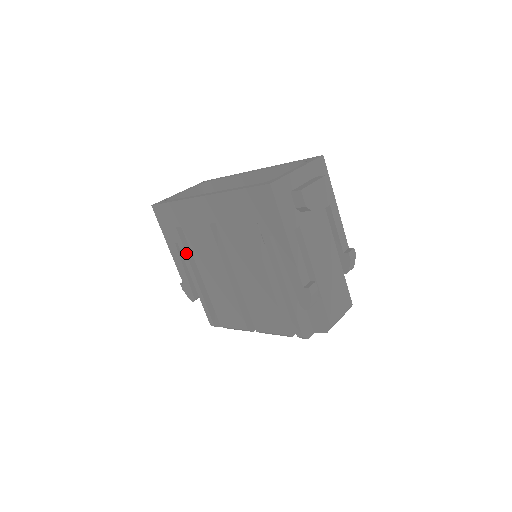
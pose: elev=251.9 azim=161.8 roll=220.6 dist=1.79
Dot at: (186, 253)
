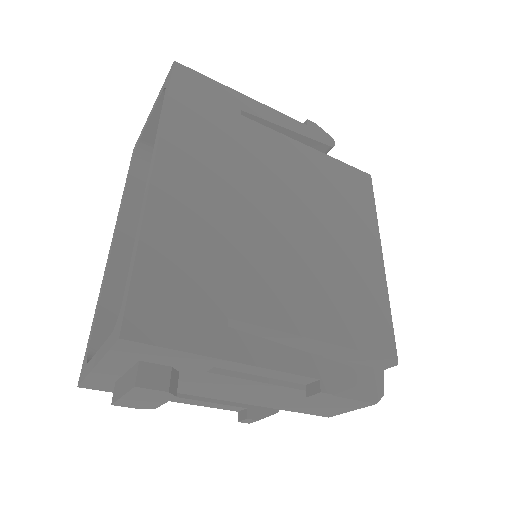
Dot at: occluded
